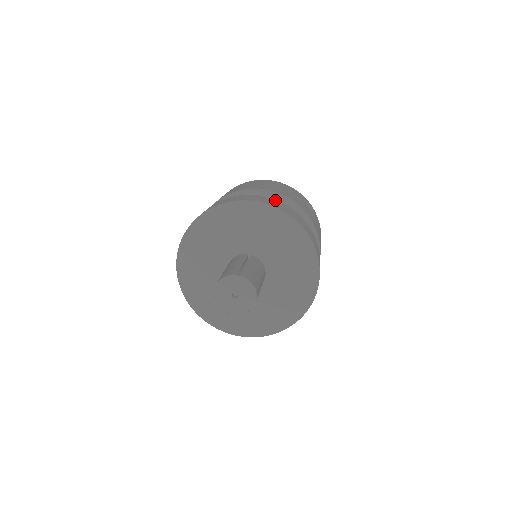
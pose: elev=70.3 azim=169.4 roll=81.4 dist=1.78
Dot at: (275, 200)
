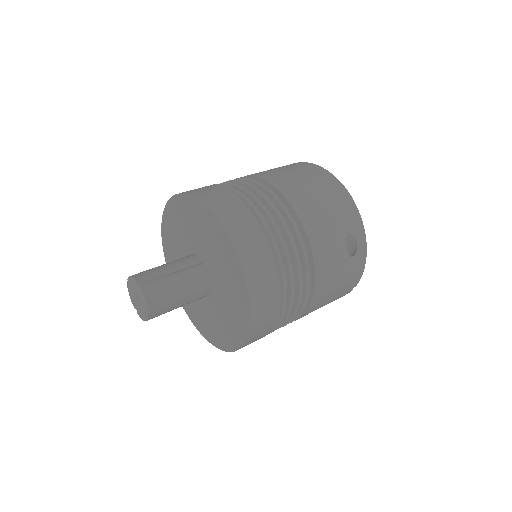
Dot at: (256, 225)
